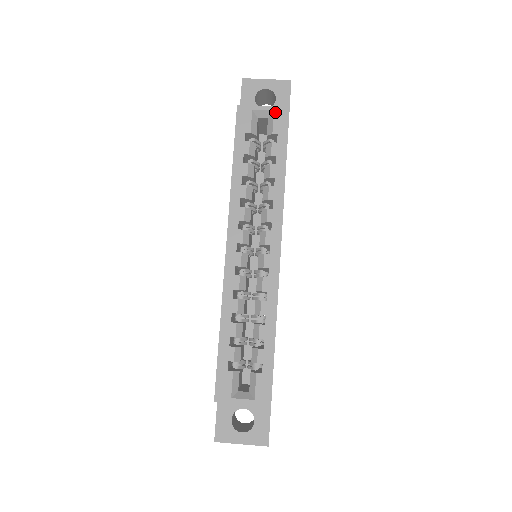
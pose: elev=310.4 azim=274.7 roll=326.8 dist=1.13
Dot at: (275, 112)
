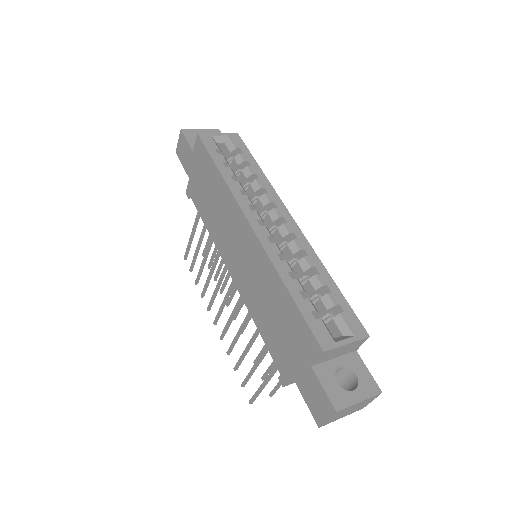
Dot at: (229, 136)
